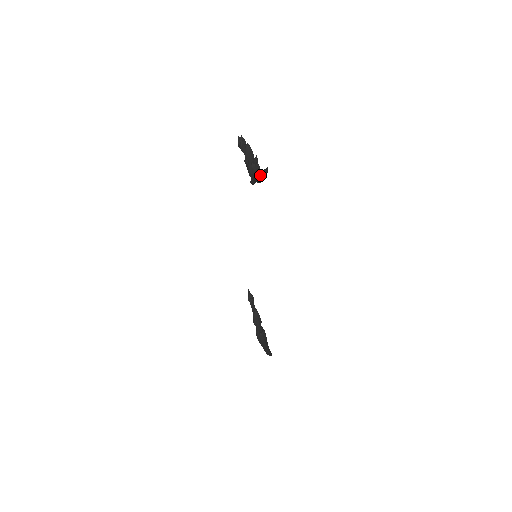
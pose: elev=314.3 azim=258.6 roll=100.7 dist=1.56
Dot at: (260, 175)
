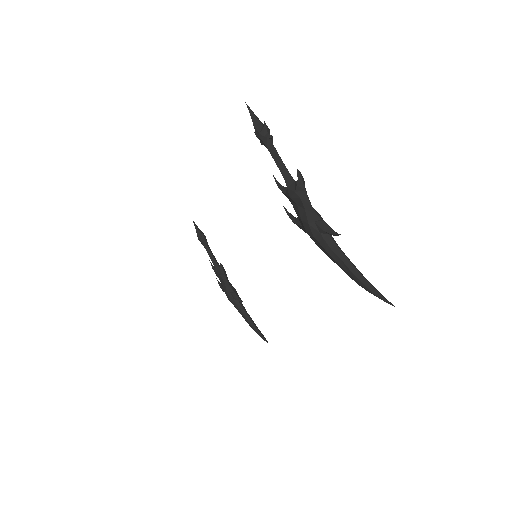
Dot at: (357, 282)
